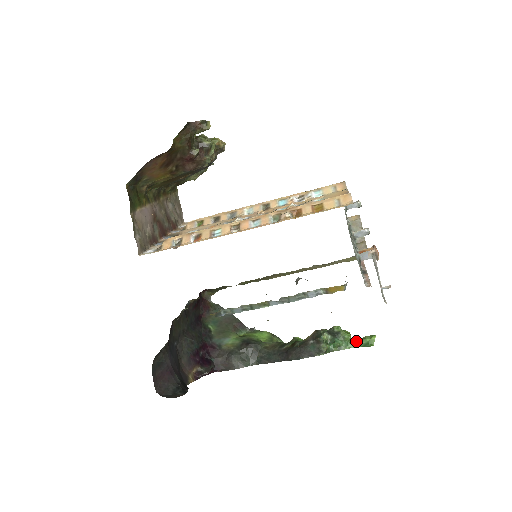
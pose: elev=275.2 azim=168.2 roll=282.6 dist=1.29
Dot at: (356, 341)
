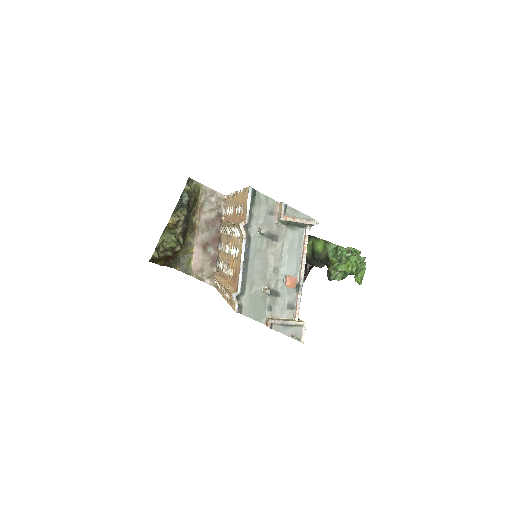
Dot at: (356, 271)
